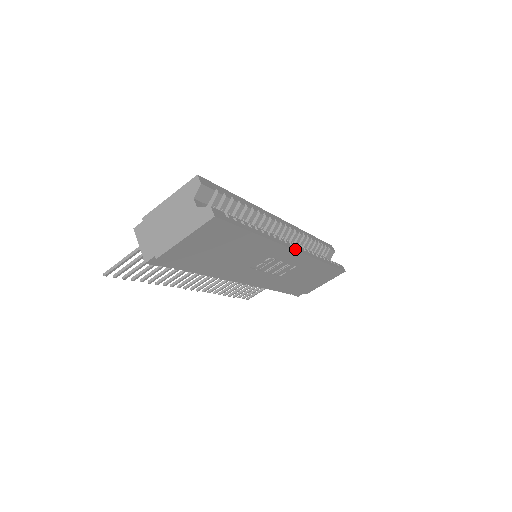
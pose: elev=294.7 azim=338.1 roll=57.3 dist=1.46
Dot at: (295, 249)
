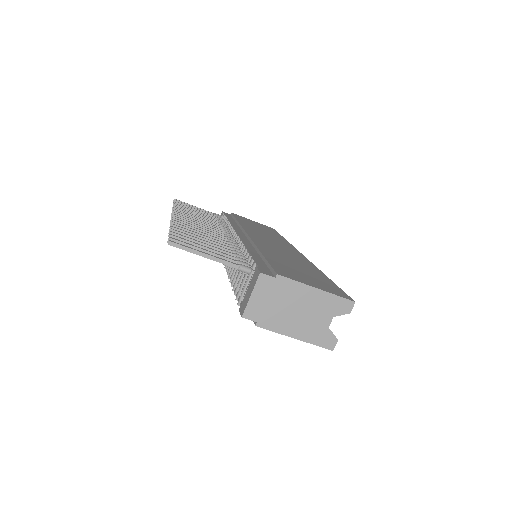
Dot at: occluded
